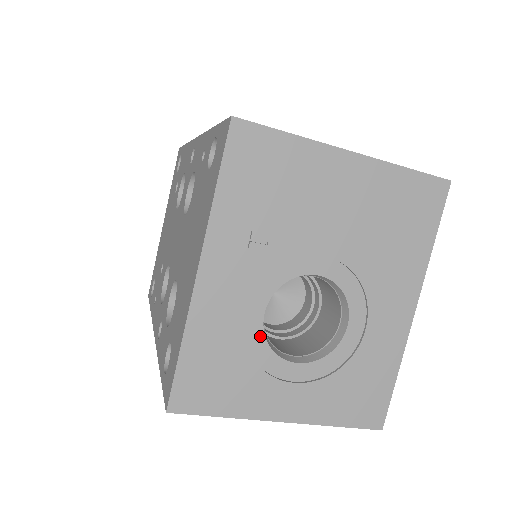
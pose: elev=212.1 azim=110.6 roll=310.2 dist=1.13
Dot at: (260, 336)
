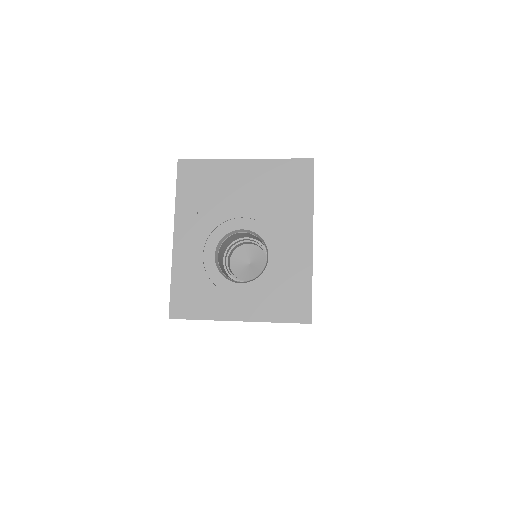
Dot at: (215, 269)
